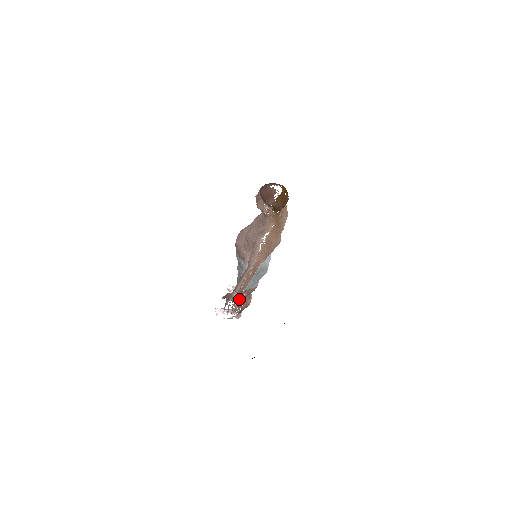
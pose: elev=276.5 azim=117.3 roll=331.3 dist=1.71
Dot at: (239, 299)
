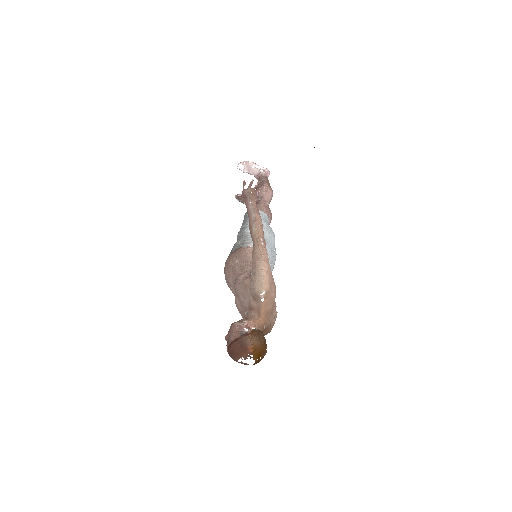
Dot at: occluded
